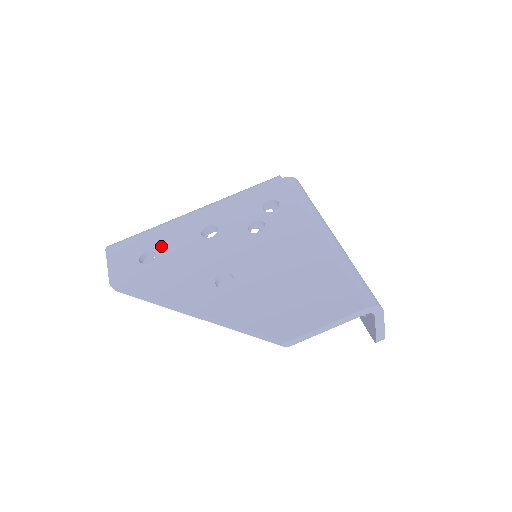
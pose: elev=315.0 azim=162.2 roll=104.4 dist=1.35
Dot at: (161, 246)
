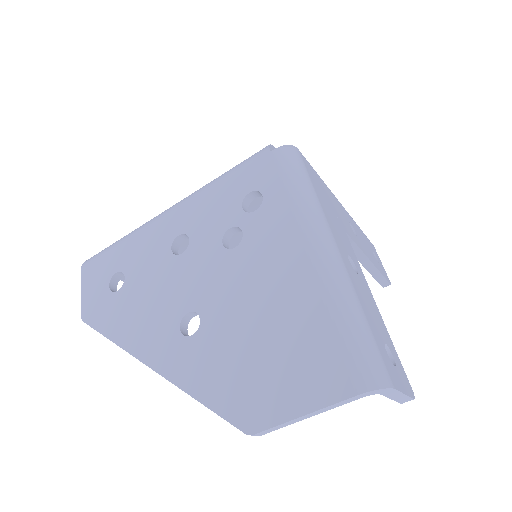
Dot at: (130, 266)
